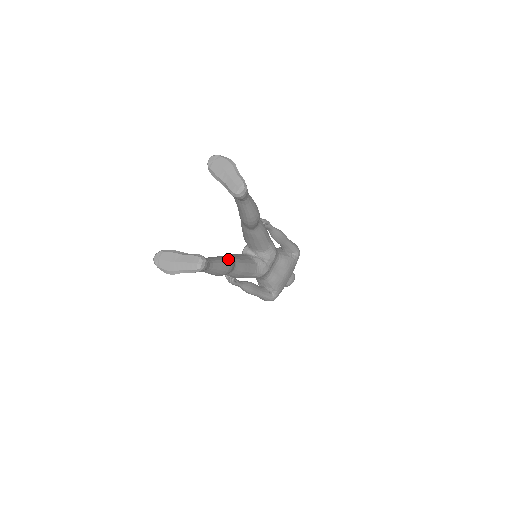
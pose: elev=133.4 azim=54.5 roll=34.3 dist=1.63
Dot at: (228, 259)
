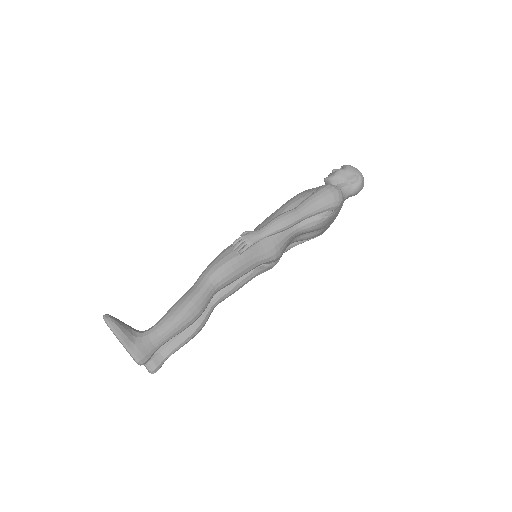
Dot at: (194, 326)
